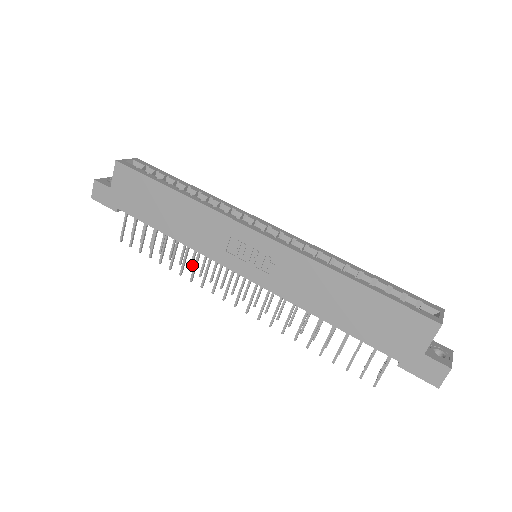
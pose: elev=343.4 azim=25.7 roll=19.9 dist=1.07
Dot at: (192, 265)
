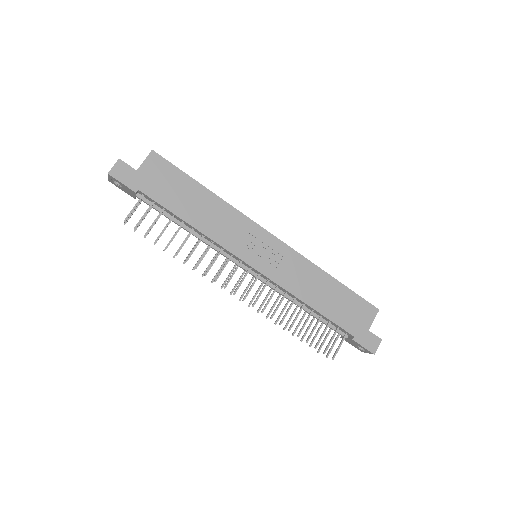
Dot at: occluded
